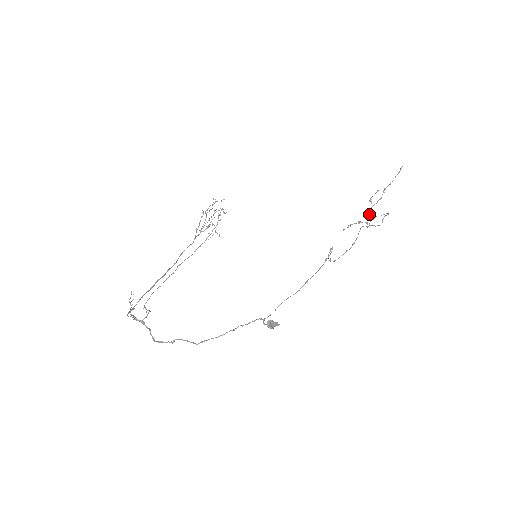
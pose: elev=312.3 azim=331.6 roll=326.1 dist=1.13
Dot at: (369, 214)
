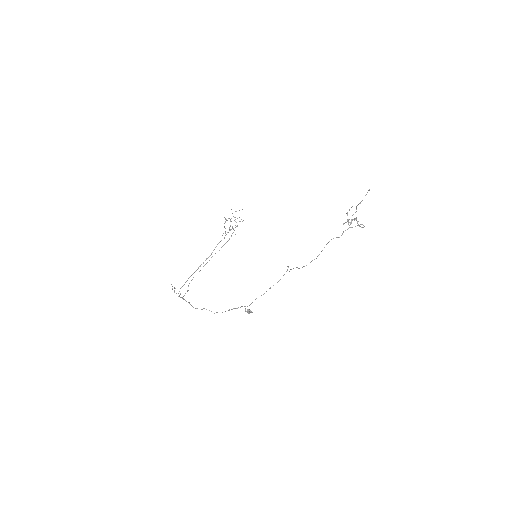
Dot at: occluded
